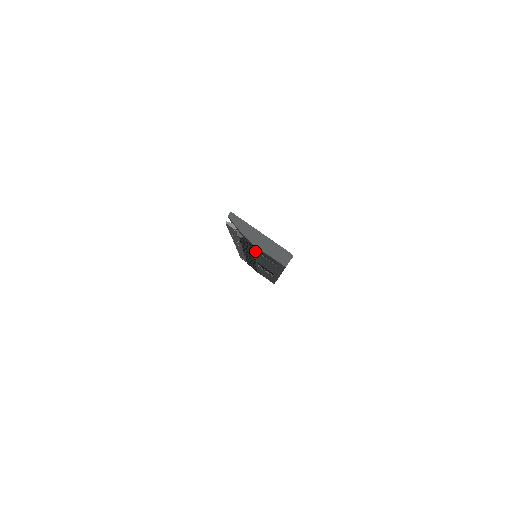
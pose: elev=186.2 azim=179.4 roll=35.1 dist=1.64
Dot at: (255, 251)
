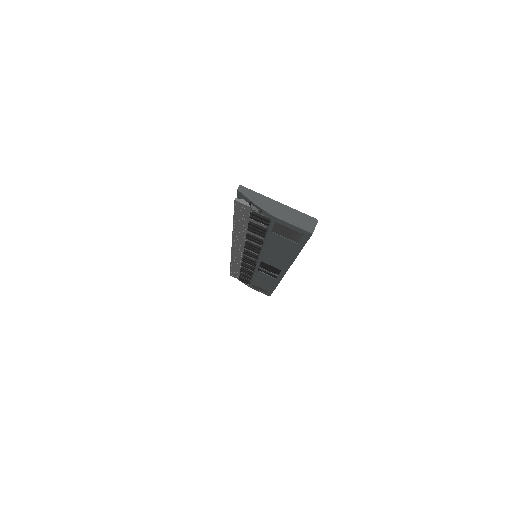
Dot at: (267, 233)
